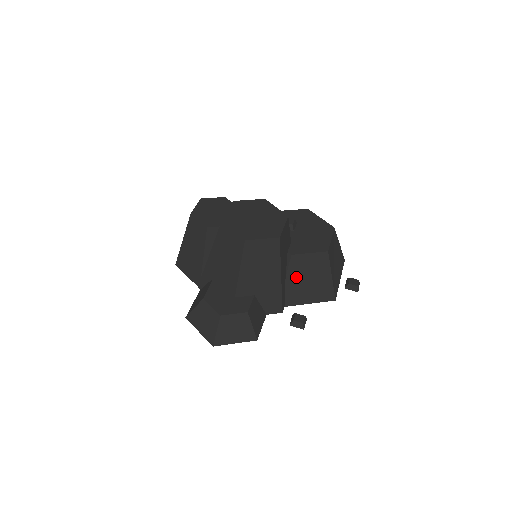
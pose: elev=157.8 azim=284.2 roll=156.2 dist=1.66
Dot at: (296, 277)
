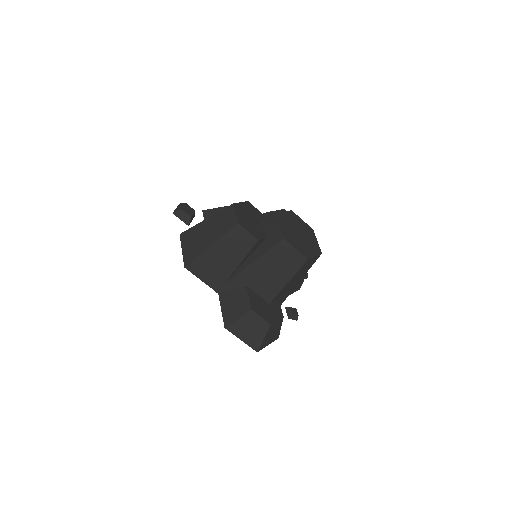
Dot at: occluded
